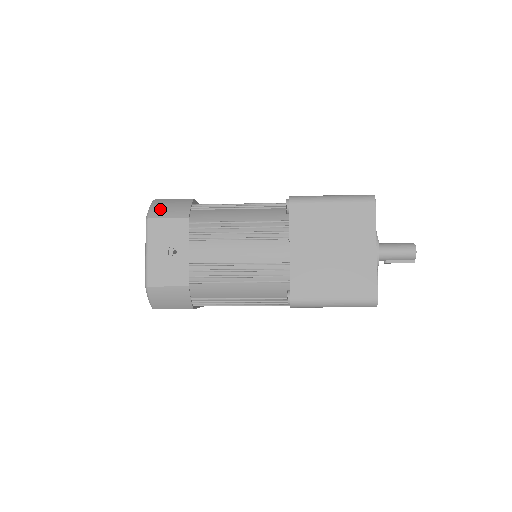
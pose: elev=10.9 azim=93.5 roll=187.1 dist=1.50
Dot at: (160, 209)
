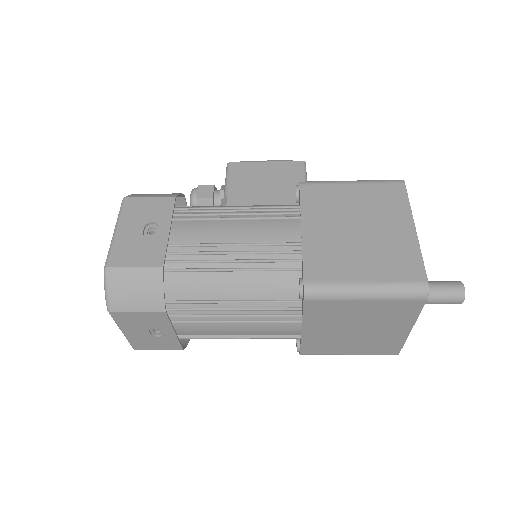
Dot at: (121, 296)
